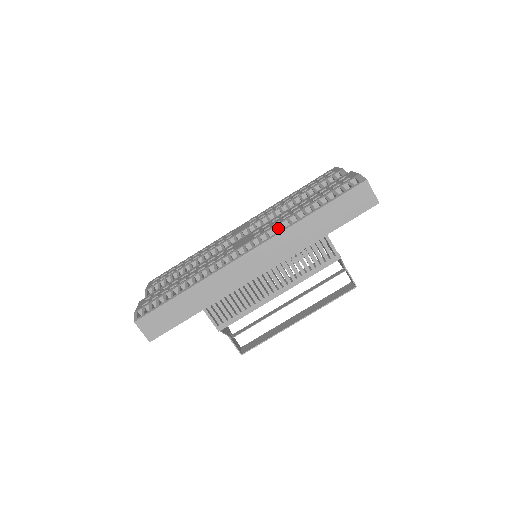
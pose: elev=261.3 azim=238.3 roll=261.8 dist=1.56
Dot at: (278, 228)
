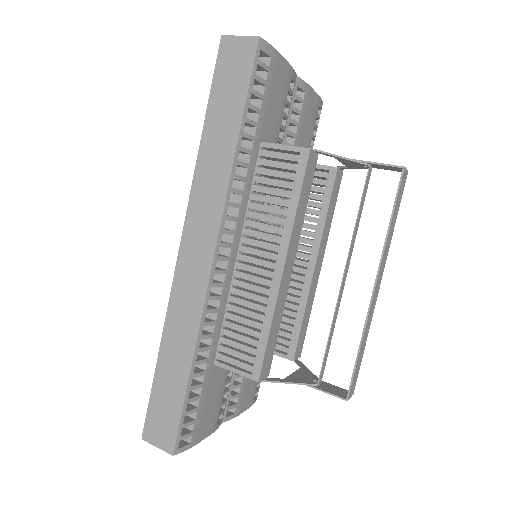
Dot at: occluded
